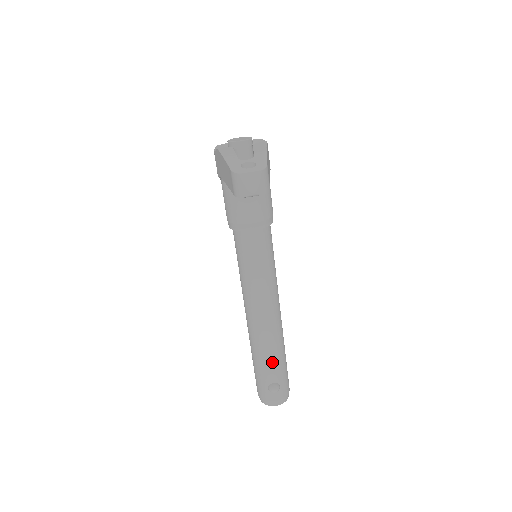
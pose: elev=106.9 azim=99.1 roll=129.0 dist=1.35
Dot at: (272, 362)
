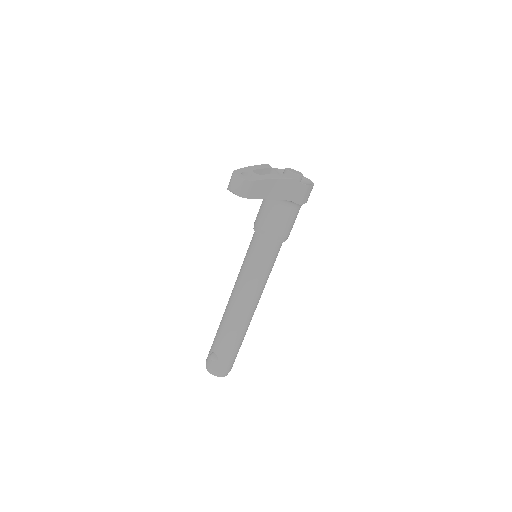
Dot at: (222, 337)
